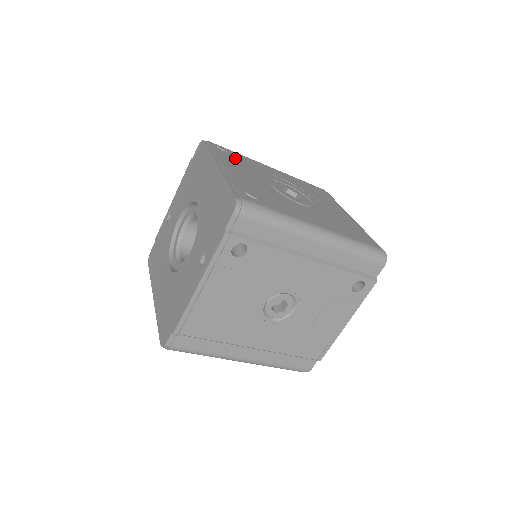
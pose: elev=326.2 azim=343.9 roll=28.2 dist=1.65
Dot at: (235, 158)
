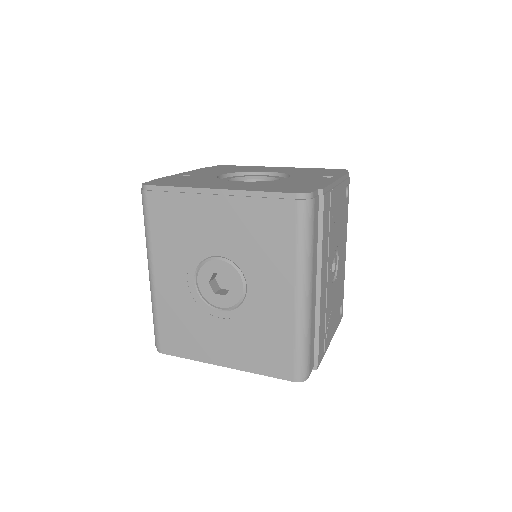
Dot at: occluded
